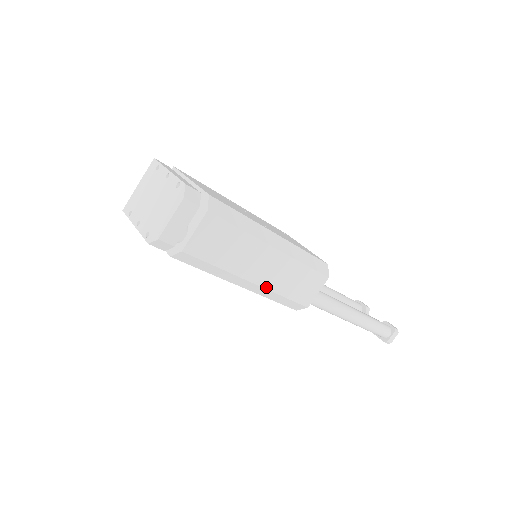
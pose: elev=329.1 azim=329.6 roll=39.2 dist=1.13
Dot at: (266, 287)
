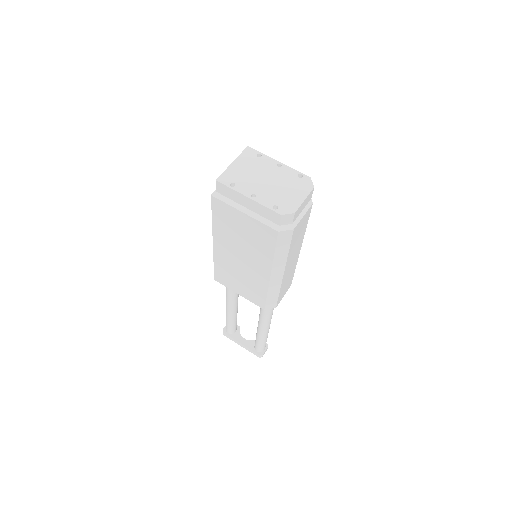
Dot at: (282, 280)
